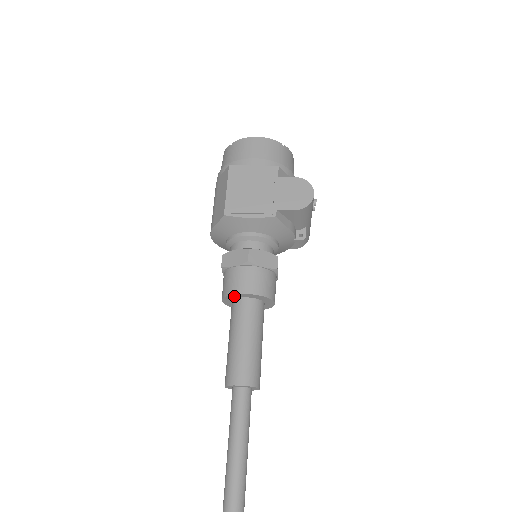
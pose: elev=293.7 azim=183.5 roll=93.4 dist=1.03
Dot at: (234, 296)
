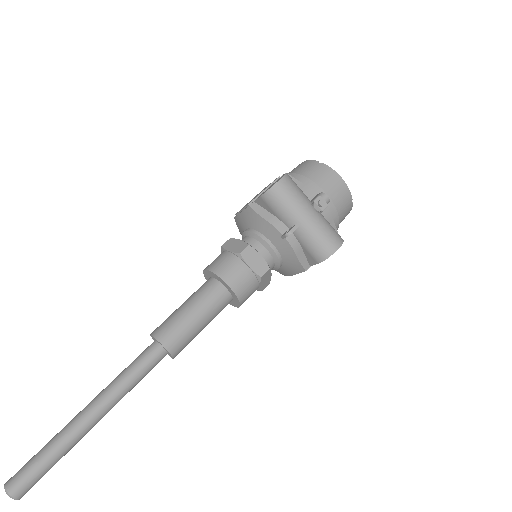
Dot at: (207, 277)
